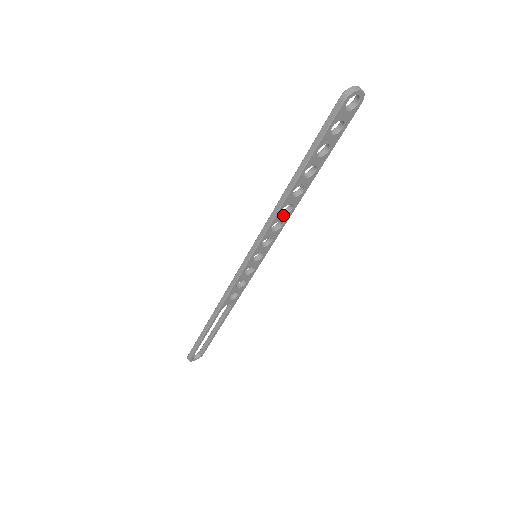
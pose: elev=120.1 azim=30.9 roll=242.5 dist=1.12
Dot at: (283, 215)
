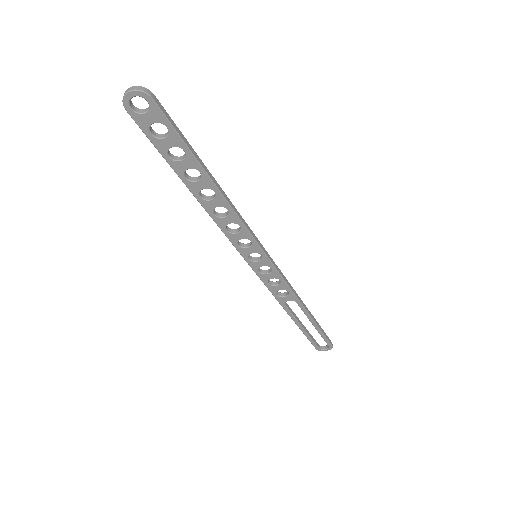
Dot at: (225, 218)
